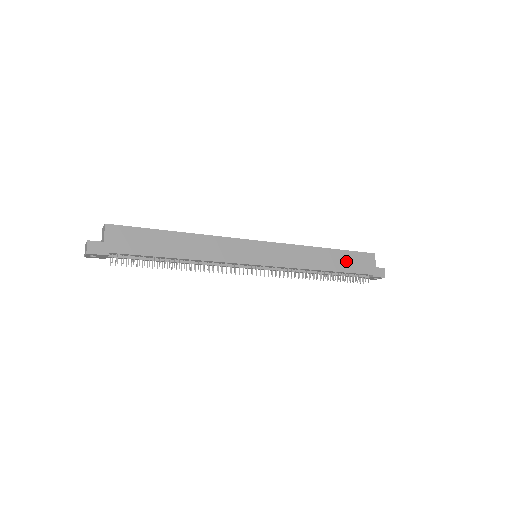
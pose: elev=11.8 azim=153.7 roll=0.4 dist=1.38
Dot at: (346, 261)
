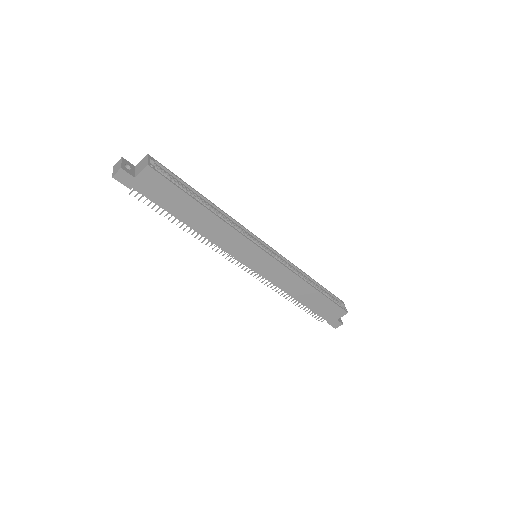
Dot at: (320, 304)
